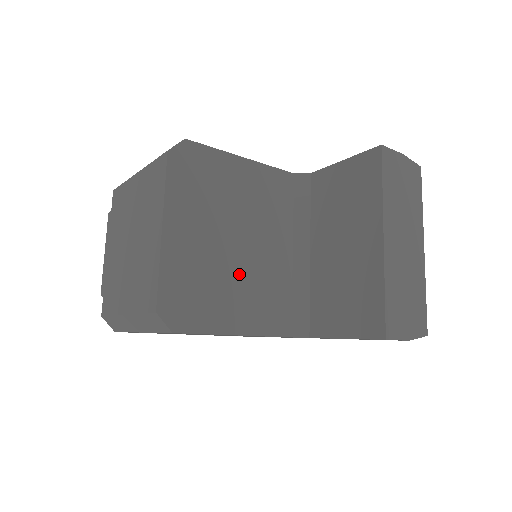
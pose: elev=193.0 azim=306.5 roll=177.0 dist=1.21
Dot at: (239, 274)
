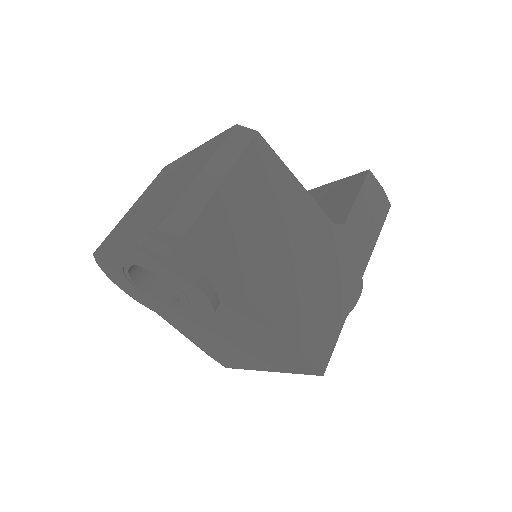
Dot at: occluded
